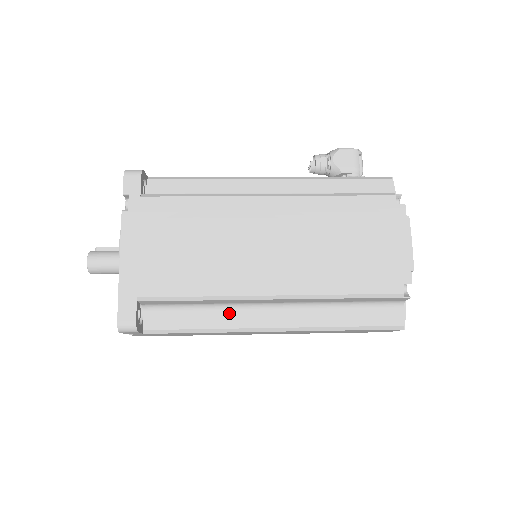
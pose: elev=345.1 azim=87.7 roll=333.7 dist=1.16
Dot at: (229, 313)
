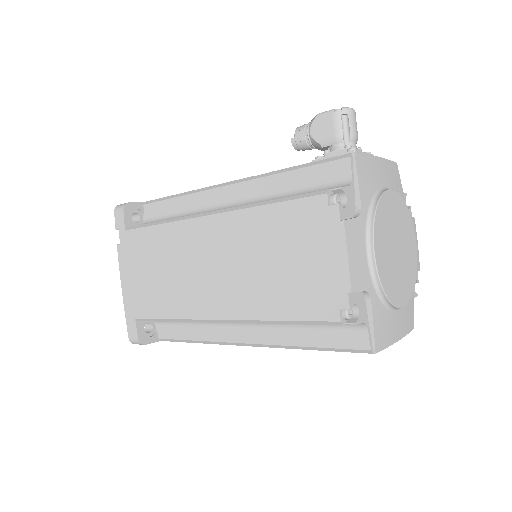
Dot at: (209, 327)
